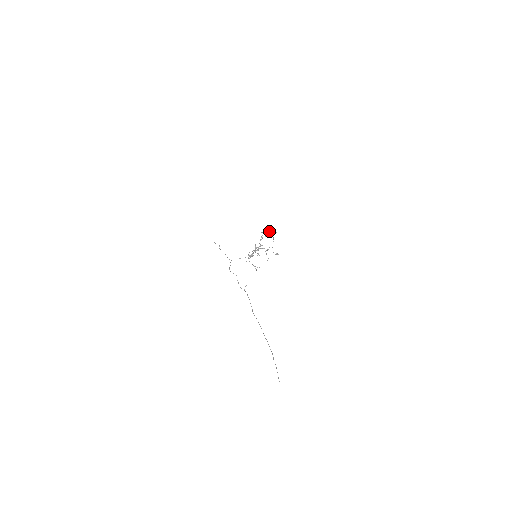
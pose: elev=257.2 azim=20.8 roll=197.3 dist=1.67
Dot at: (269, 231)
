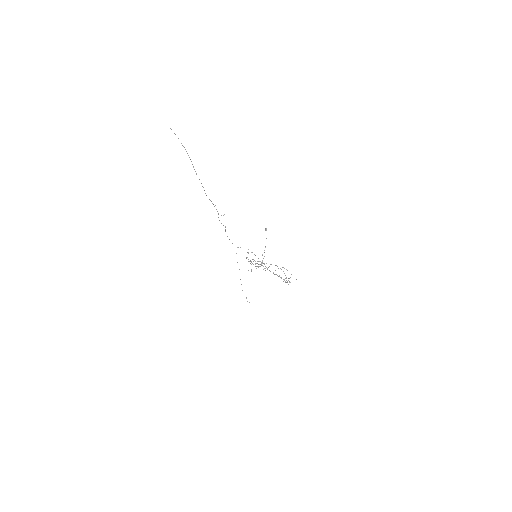
Dot at: occluded
